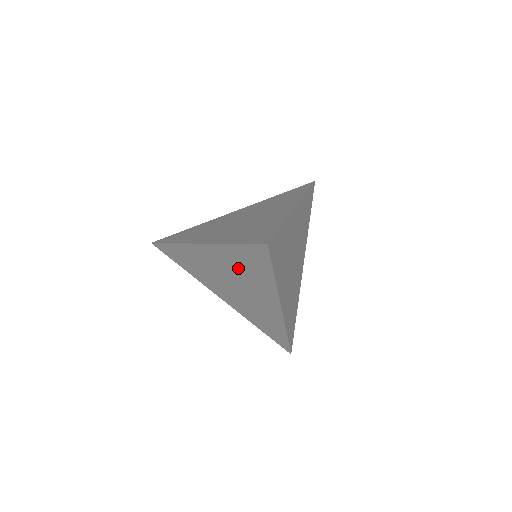
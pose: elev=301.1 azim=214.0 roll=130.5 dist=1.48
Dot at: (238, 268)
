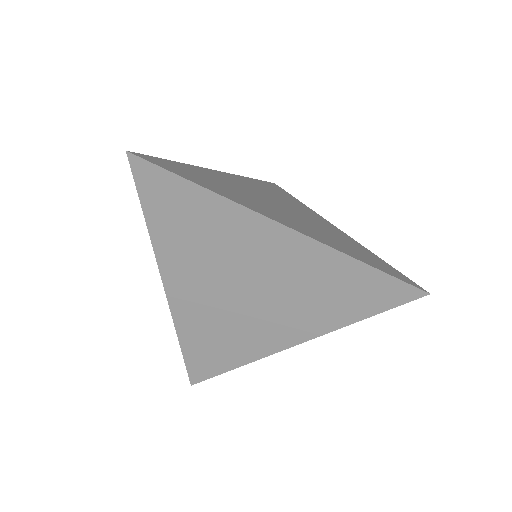
Dot at: (199, 250)
